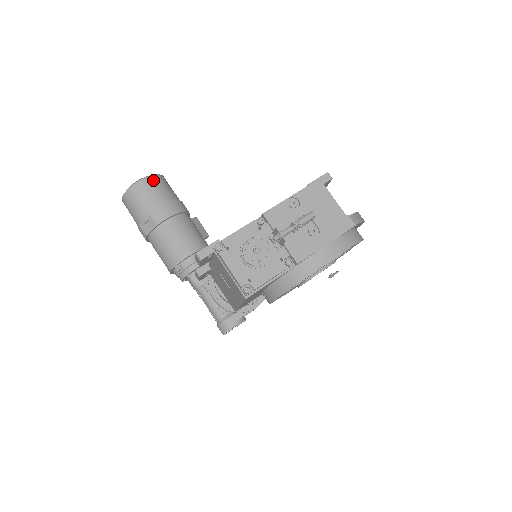
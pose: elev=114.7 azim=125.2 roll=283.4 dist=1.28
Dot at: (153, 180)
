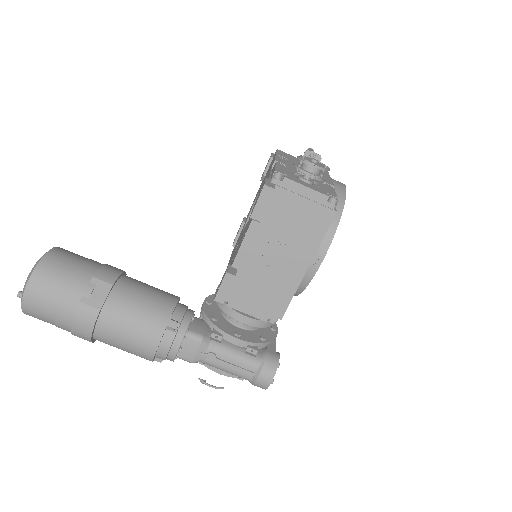
Dot at: (65, 250)
